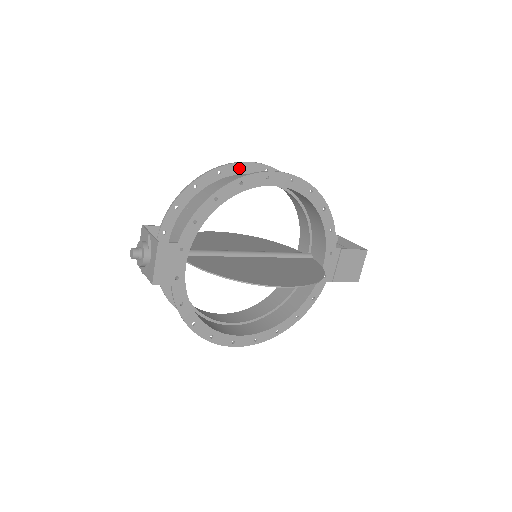
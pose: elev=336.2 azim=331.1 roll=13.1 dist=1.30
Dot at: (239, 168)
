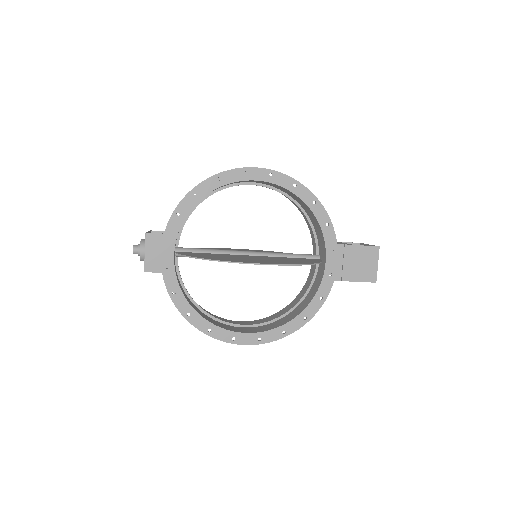
Dot at: occluded
